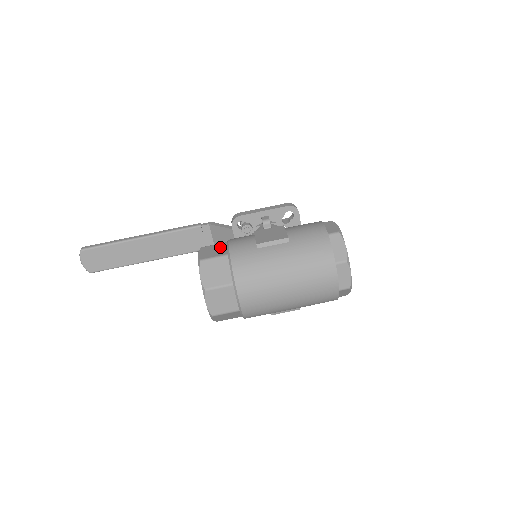
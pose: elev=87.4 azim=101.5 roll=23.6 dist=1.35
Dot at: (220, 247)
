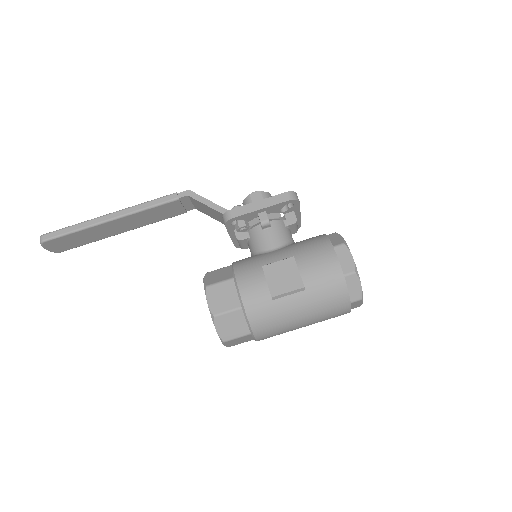
Dot at: (229, 290)
